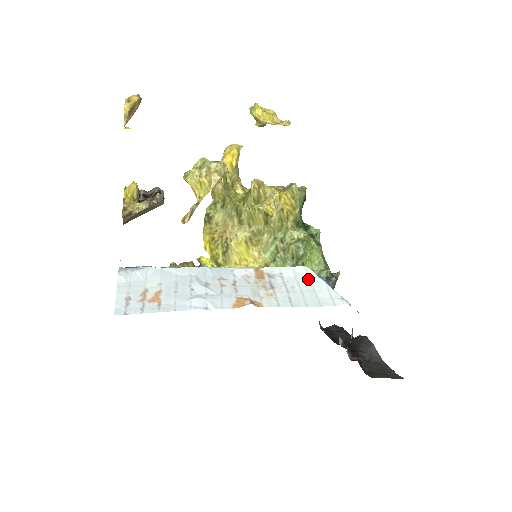
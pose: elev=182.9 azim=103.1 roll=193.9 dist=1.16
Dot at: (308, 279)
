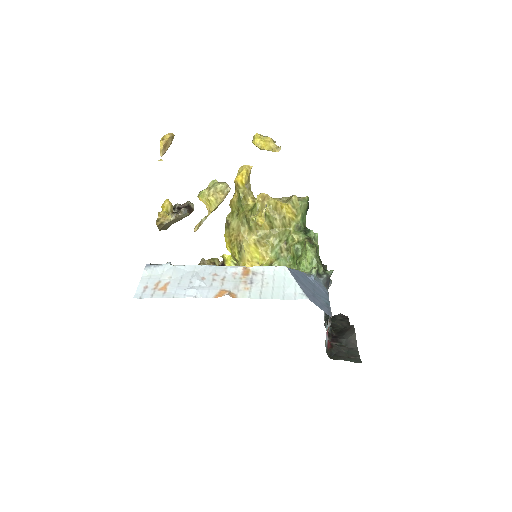
Dot at: (283, 277)
